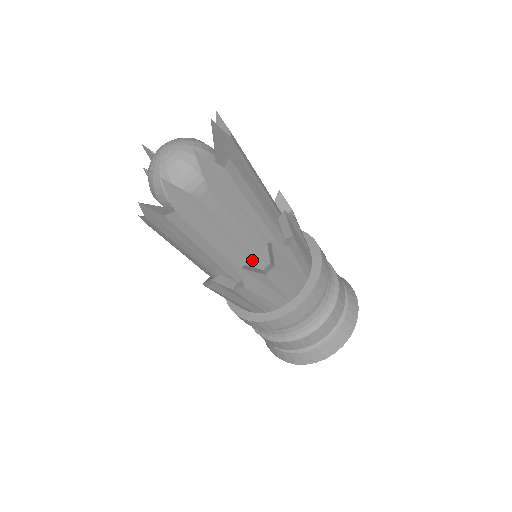
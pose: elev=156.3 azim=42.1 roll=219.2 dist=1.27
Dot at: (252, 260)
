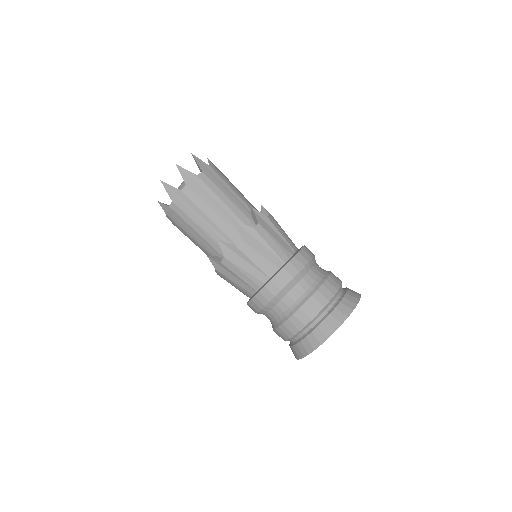
Dot at: (229, 238)
